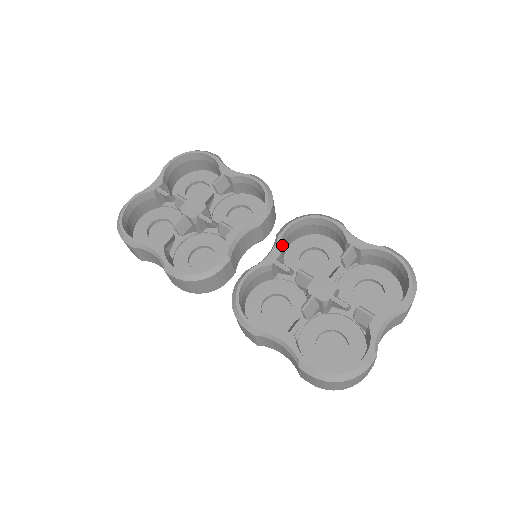
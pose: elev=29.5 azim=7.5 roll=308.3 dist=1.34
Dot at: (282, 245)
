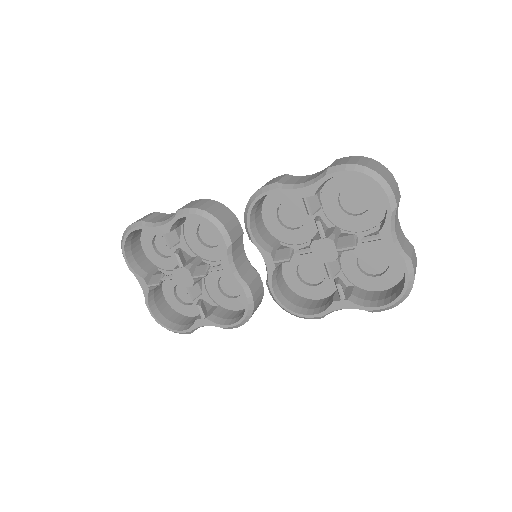
Dot at: (262, 242)
